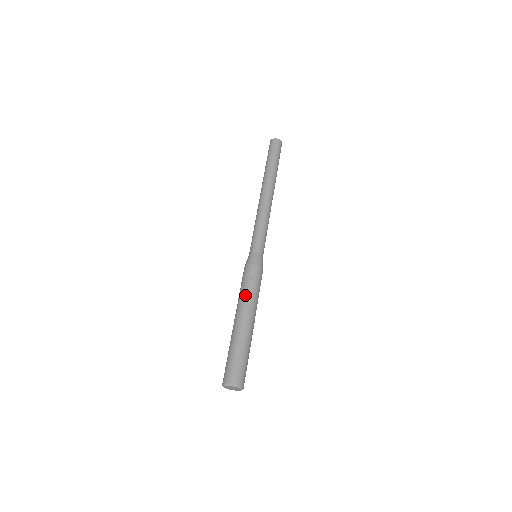
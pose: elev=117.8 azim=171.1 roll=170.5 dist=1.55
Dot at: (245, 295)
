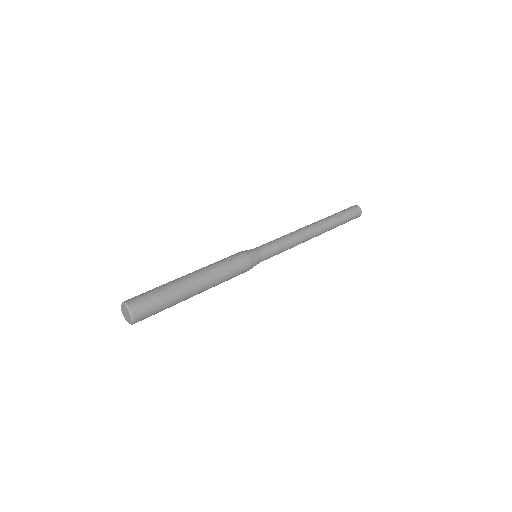
Dot at: (214, 264)
